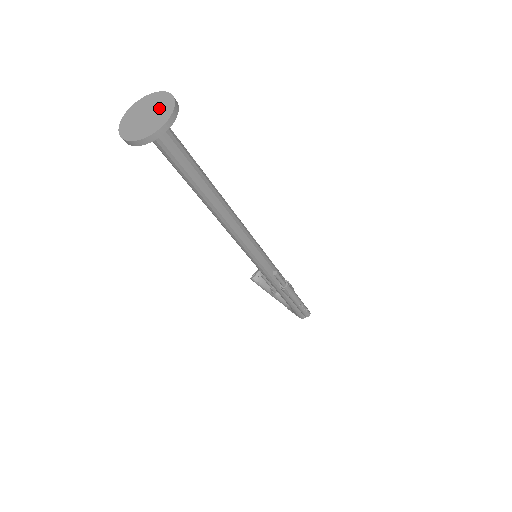
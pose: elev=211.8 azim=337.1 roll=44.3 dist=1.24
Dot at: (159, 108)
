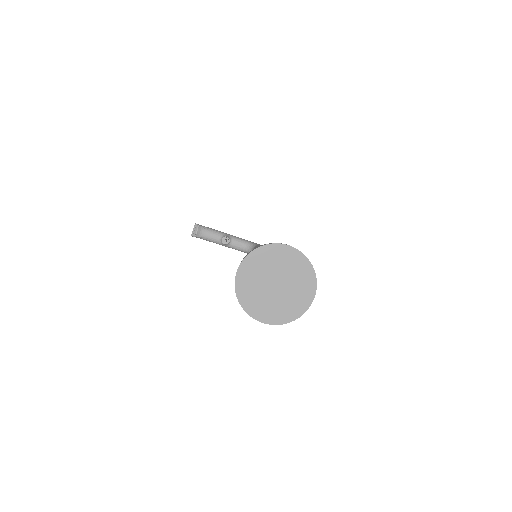
Dot at: (290, 272)
